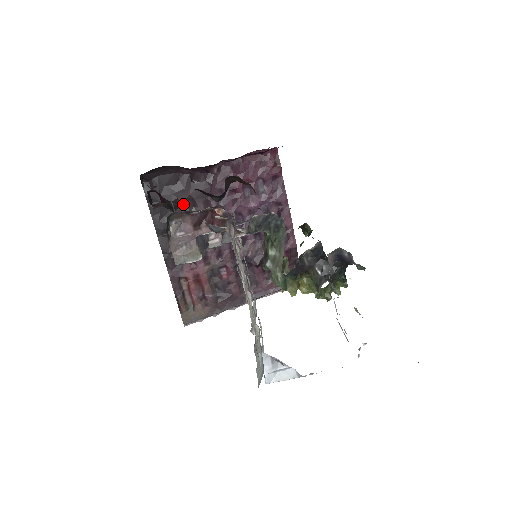
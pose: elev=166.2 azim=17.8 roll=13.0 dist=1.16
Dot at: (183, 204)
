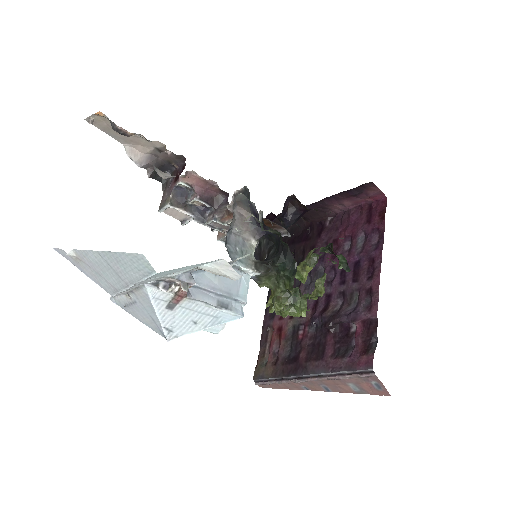
Dot at: (296, 254)
